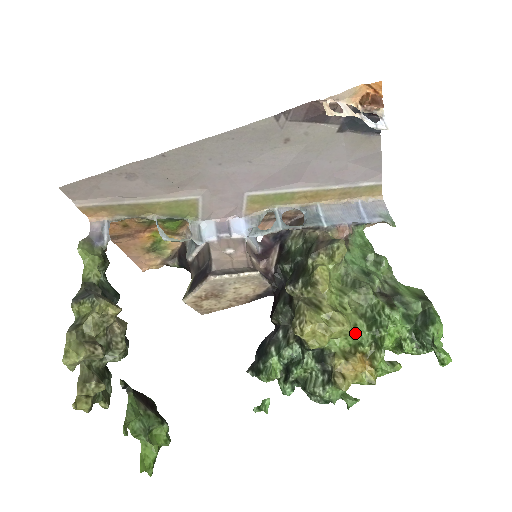
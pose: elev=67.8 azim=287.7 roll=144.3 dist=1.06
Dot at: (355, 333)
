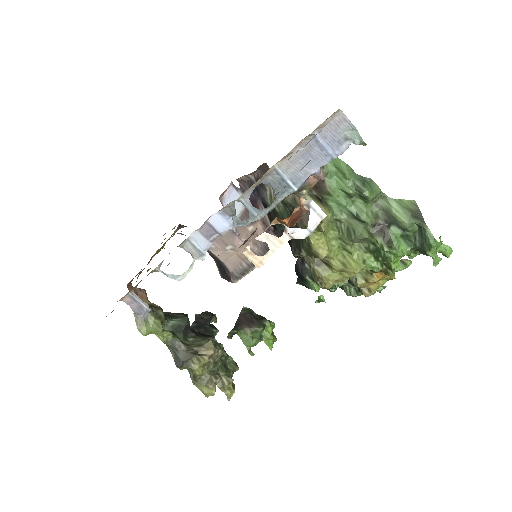
Dot at: (366, 267)
